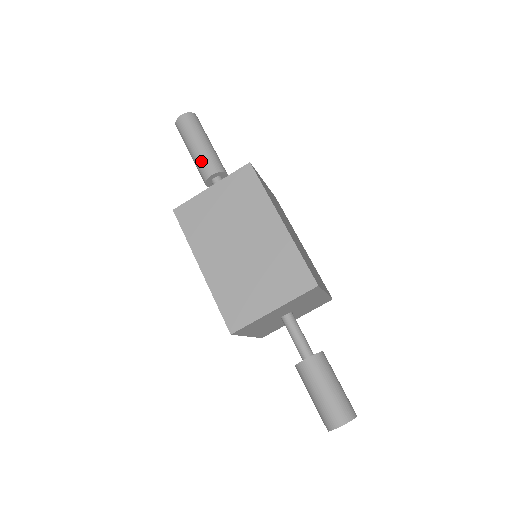
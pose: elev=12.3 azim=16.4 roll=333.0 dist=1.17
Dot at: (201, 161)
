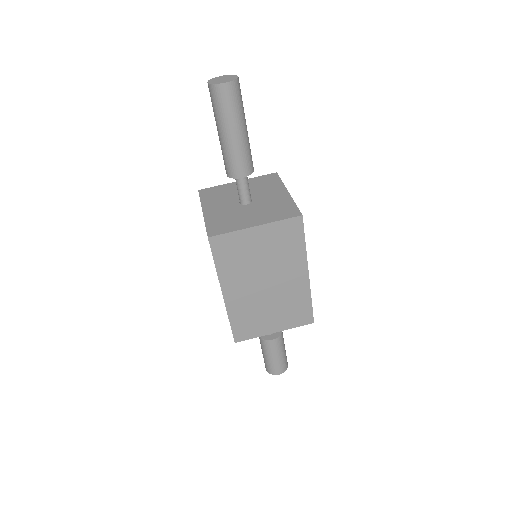
Dot at: (235, 157)
